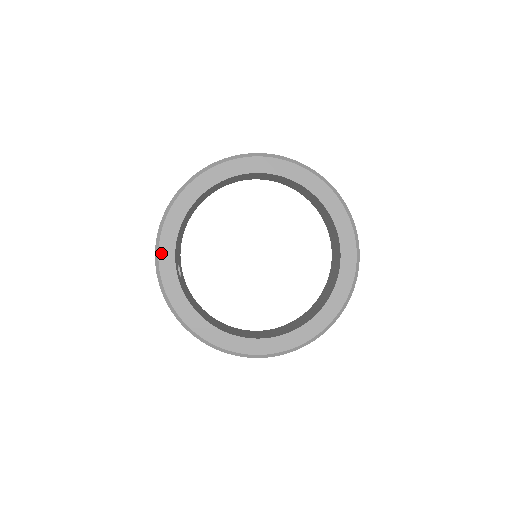
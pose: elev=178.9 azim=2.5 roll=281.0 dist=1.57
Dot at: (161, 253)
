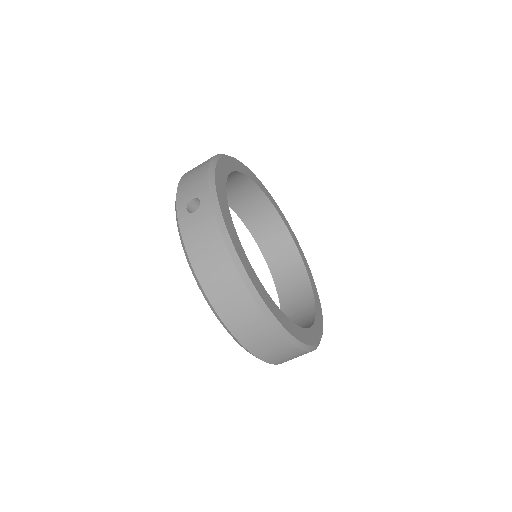
Dot at: (217, 180)
